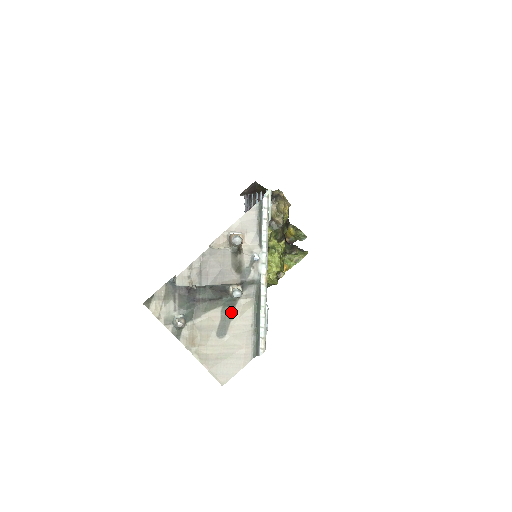
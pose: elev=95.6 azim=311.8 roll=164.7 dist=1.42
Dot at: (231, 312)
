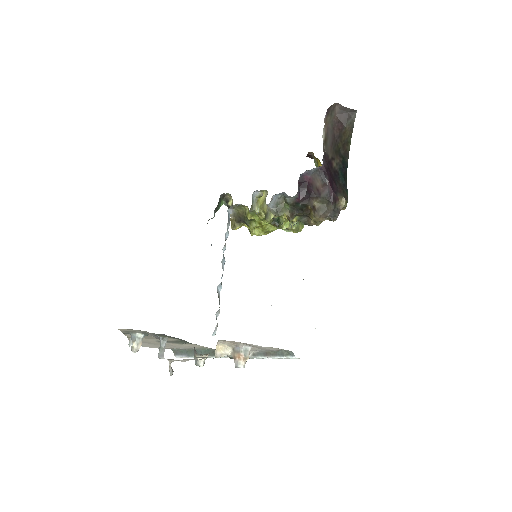
Dot at: (184, 343)
